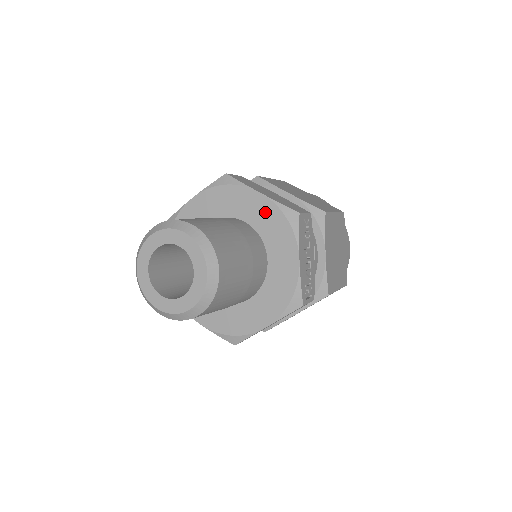
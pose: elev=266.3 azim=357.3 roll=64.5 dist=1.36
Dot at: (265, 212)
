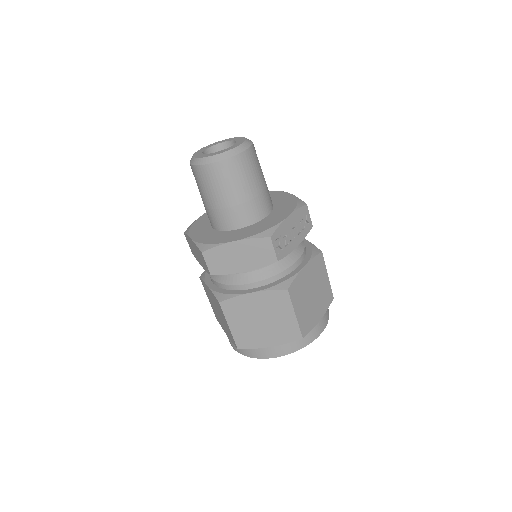
Dot at: (286, 200)
